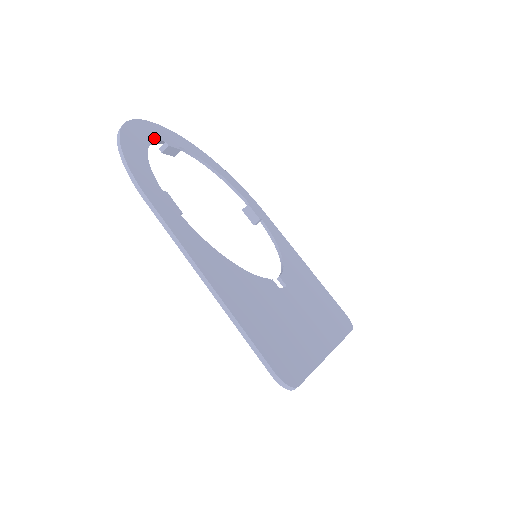
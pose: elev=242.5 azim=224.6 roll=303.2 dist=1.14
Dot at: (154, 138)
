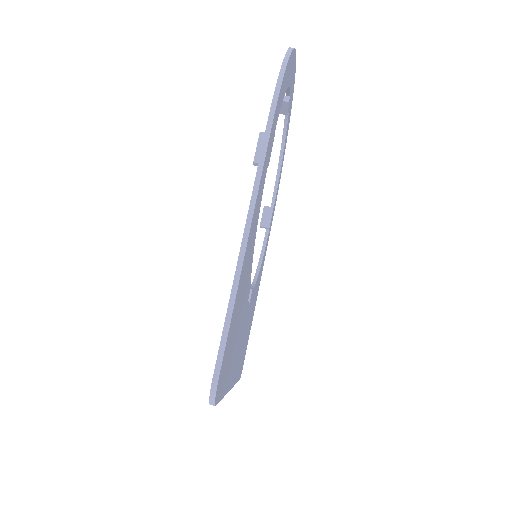
Dot at: (291, 84)
